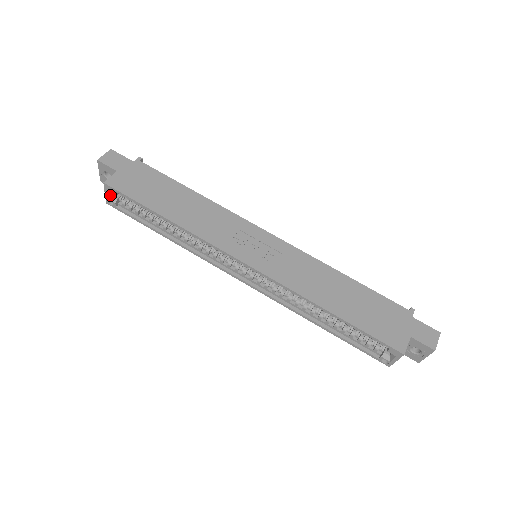
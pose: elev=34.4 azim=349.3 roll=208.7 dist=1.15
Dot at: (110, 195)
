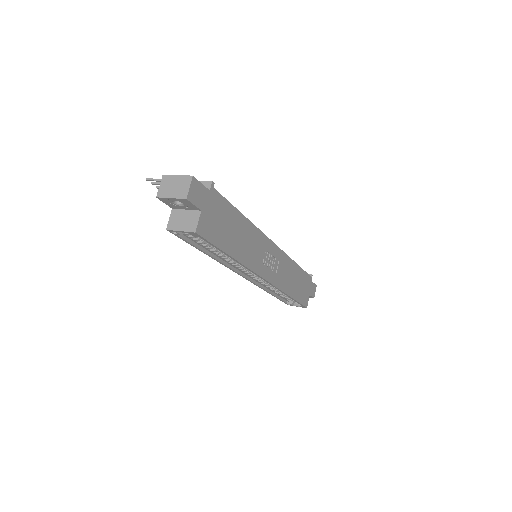
Dot at: (183, 231)
